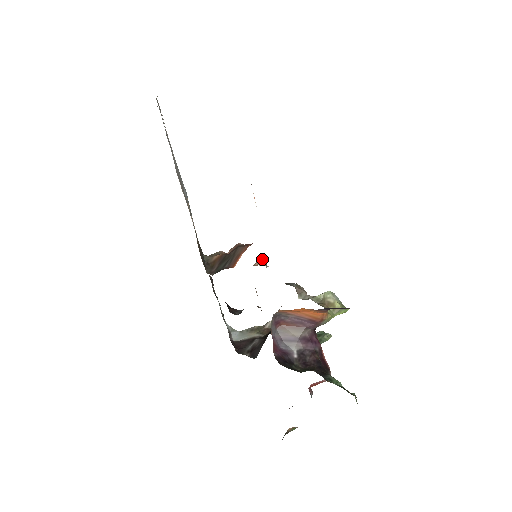
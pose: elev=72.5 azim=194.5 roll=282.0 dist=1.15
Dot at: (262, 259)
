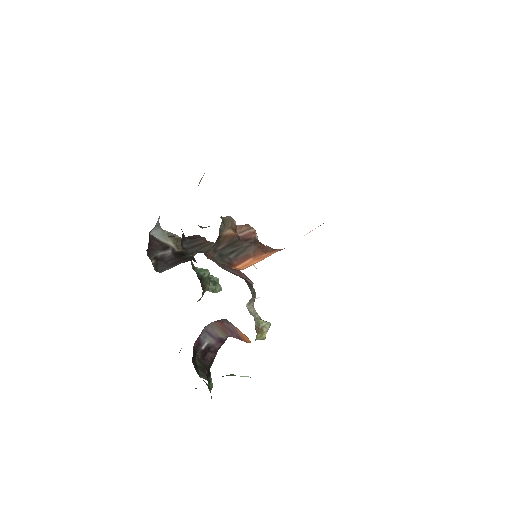
Dot at: occluded
